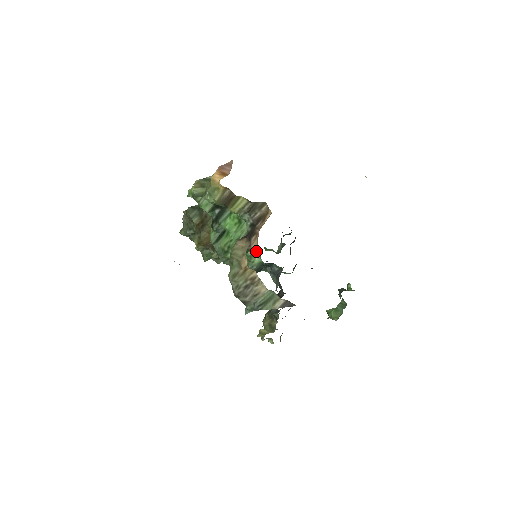
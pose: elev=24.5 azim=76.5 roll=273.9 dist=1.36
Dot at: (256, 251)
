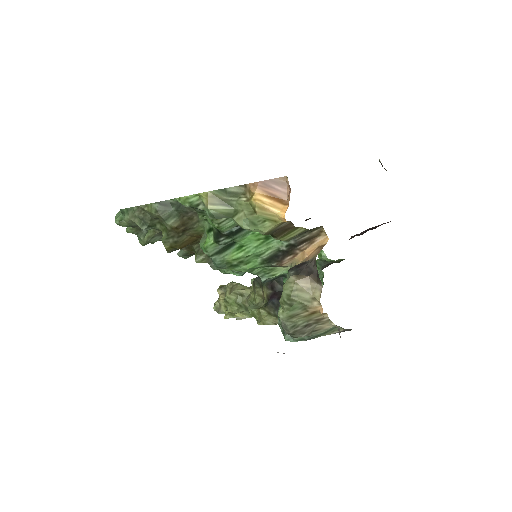
Dot at: (284, 267)
